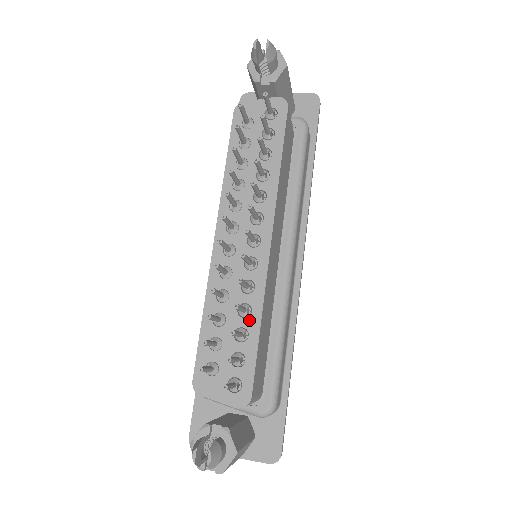
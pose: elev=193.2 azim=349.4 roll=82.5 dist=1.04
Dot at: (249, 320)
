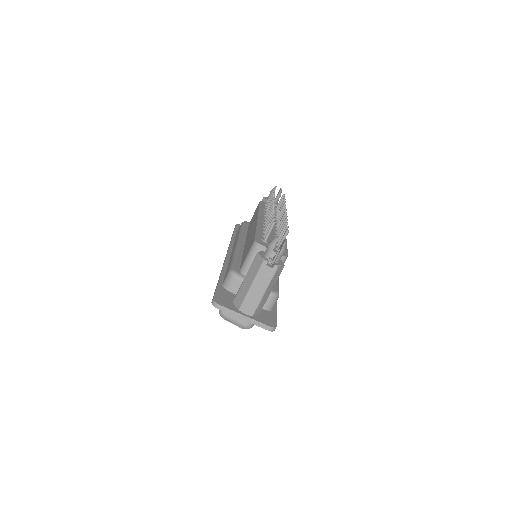
Dot at: occluded
